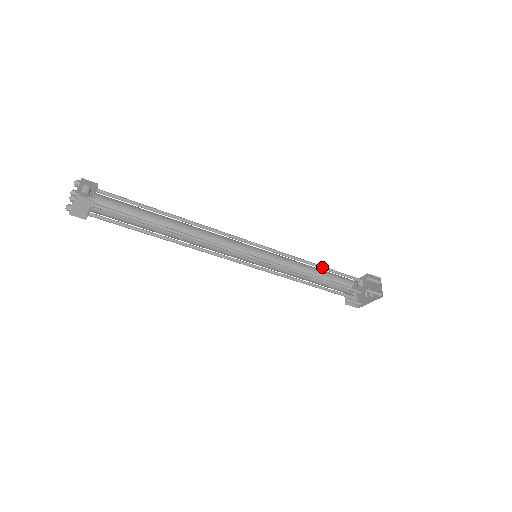
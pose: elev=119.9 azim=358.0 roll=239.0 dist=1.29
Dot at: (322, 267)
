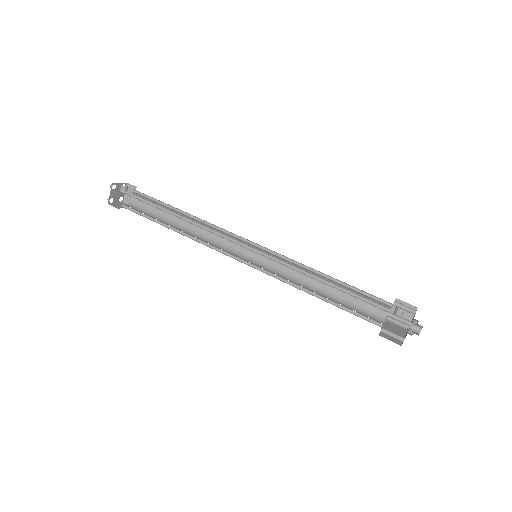
Dot at: occluded
